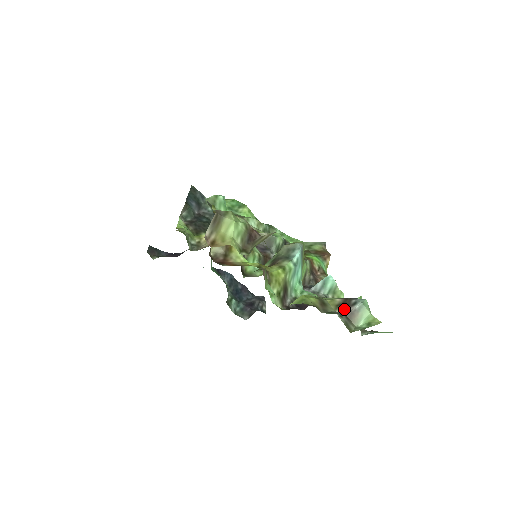
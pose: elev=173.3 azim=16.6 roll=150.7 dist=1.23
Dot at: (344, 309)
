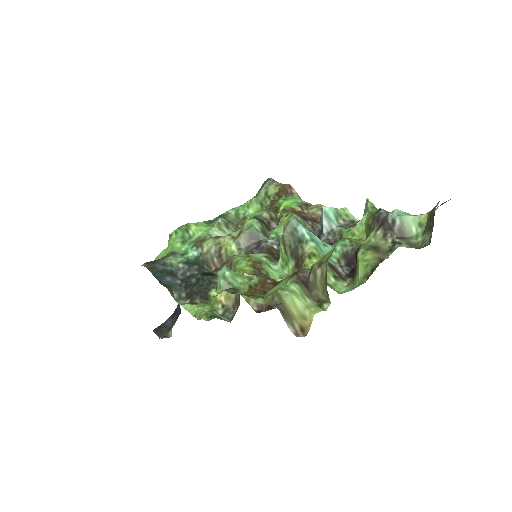
Dot at: (391, 234)
